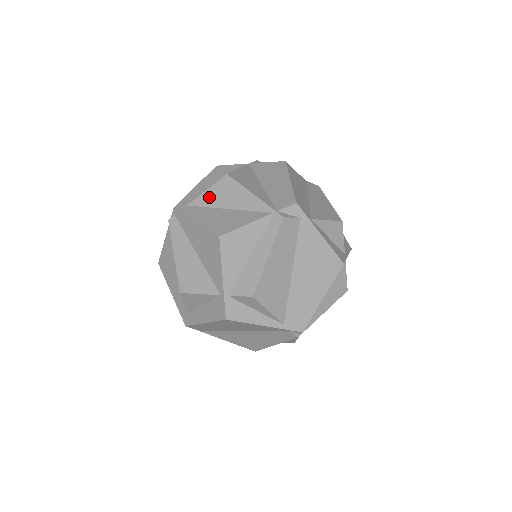
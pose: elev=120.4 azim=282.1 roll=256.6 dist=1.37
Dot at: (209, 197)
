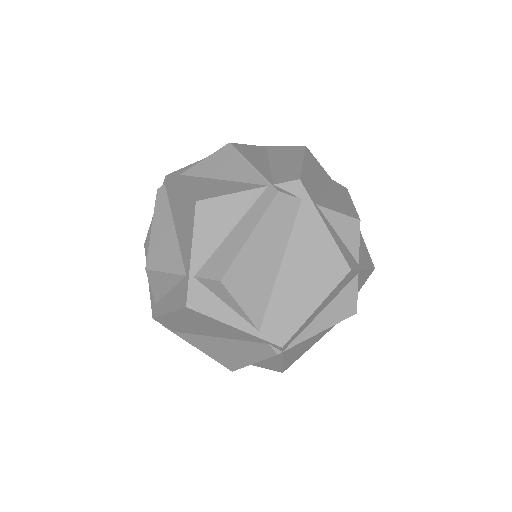
Dot at: (204, 166)
